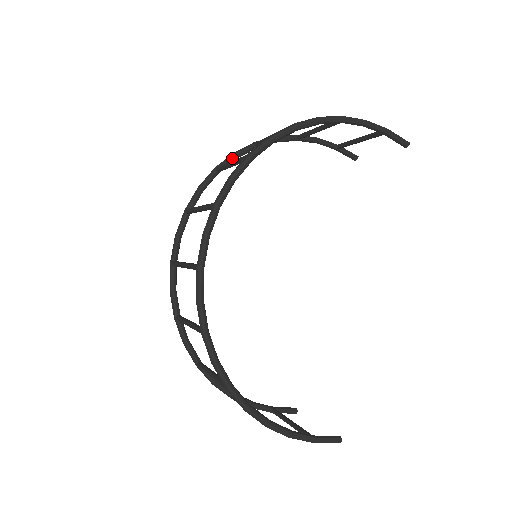
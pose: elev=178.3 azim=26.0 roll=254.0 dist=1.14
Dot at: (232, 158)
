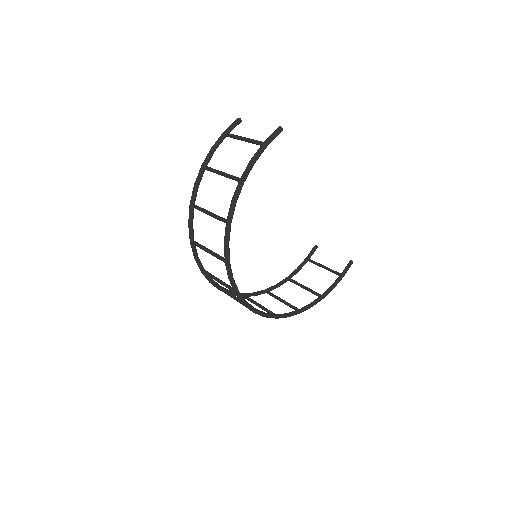
Dot at: (192, 229)
